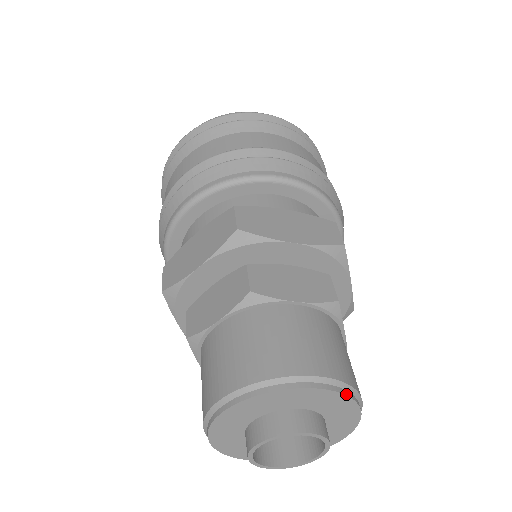
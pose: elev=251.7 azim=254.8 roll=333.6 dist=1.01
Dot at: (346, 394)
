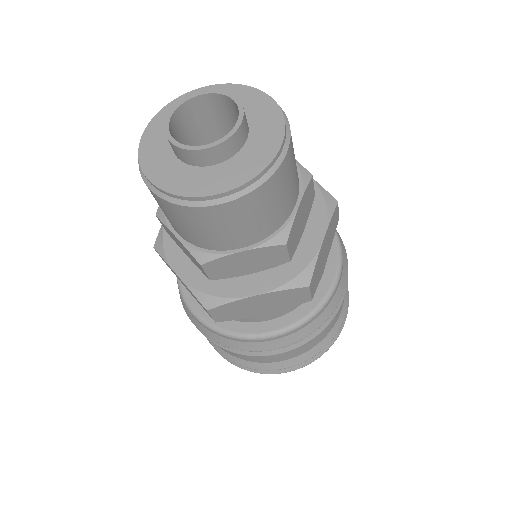
Dot at: (237, 85)
